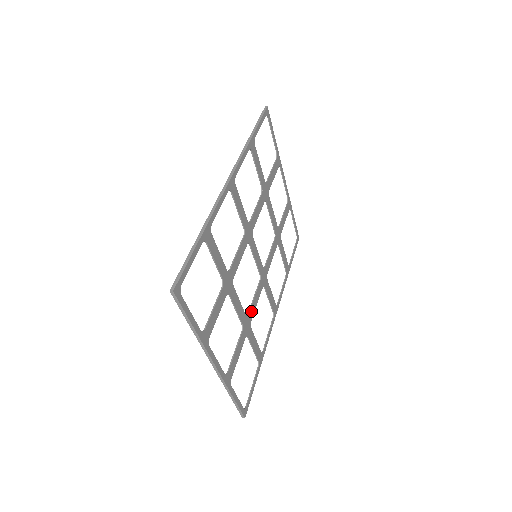
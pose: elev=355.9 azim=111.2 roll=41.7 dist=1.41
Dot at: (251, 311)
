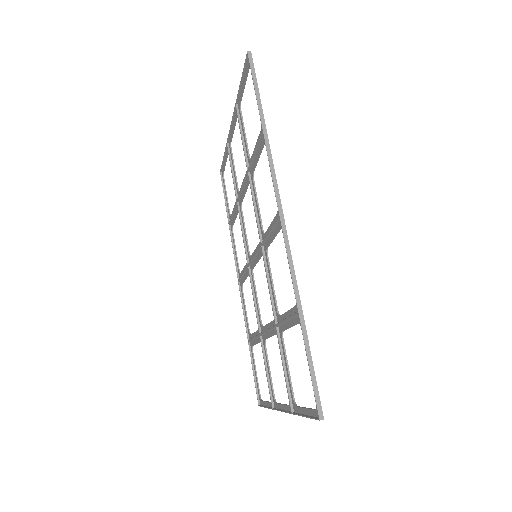
Dot at: (259, 315)
